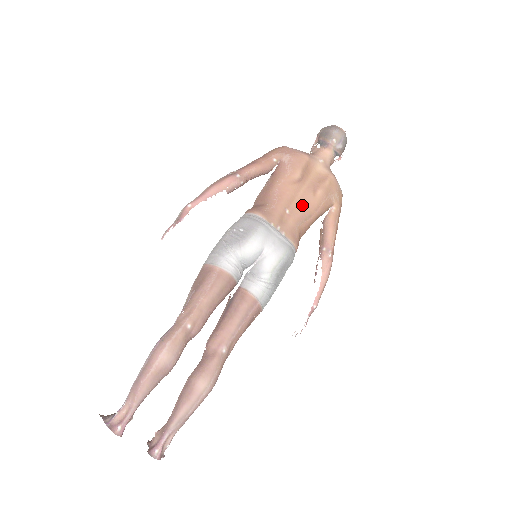
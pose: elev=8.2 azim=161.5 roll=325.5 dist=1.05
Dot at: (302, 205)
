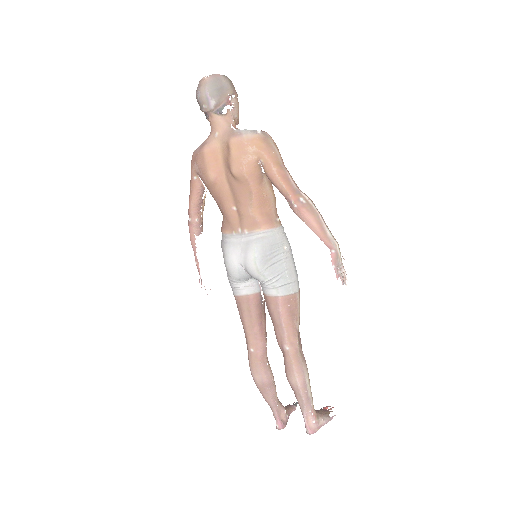
Dot at: (236, 193)
